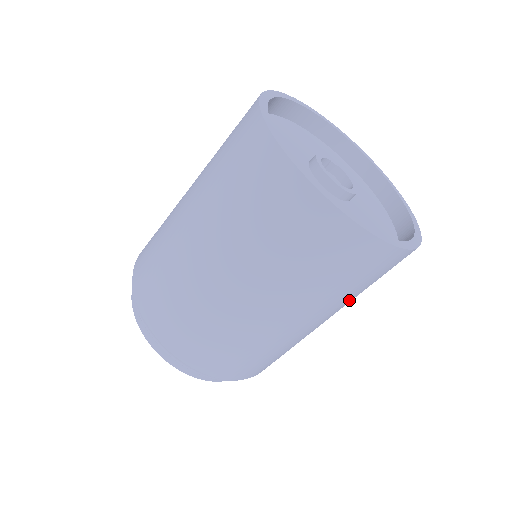
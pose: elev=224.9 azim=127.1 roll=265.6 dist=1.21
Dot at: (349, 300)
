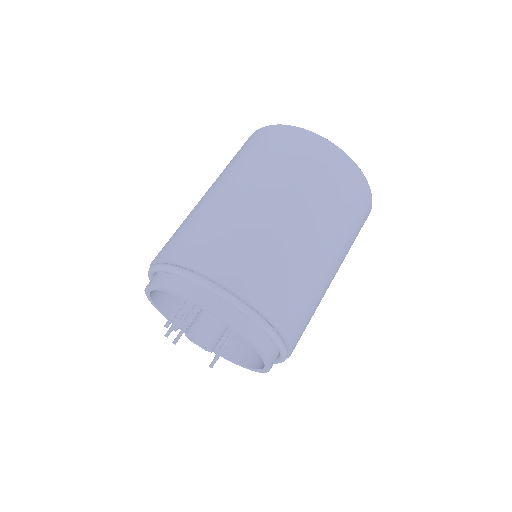
Dot at: (337, 221)
